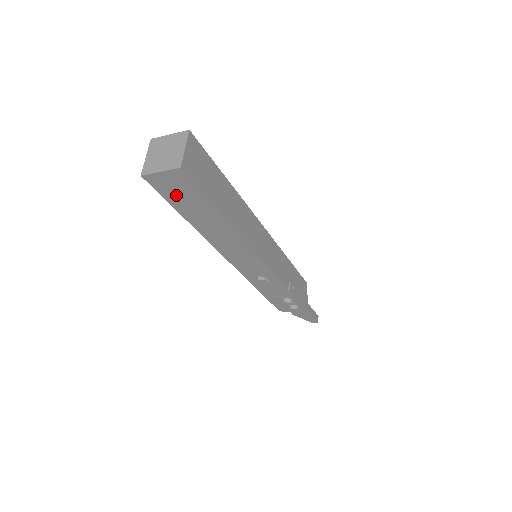
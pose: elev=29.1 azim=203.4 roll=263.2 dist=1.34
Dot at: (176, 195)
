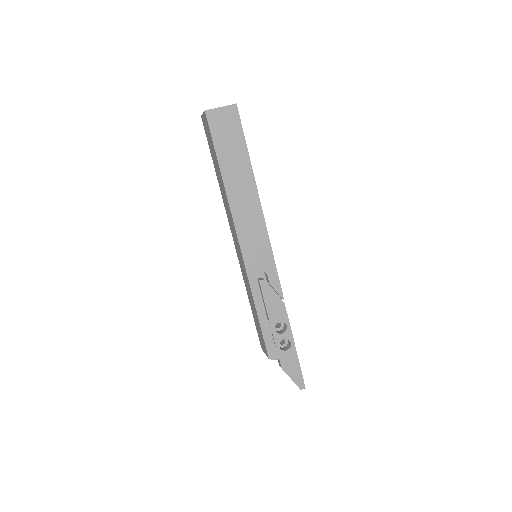
Dot at: (223, 136)
